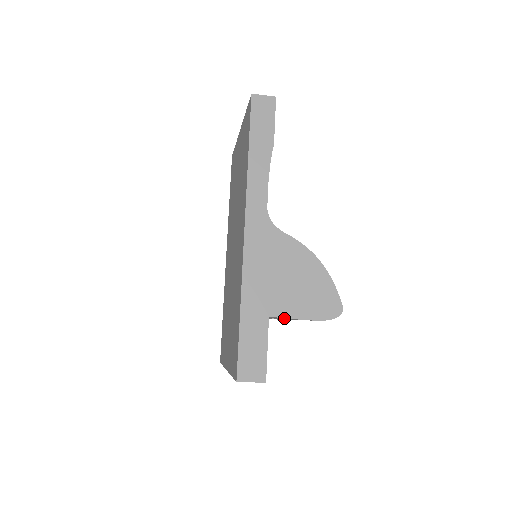
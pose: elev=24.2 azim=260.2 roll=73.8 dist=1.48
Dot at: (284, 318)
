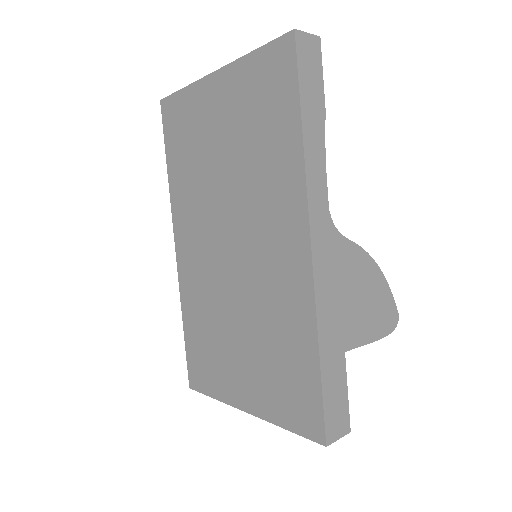
Dot at: occluded
